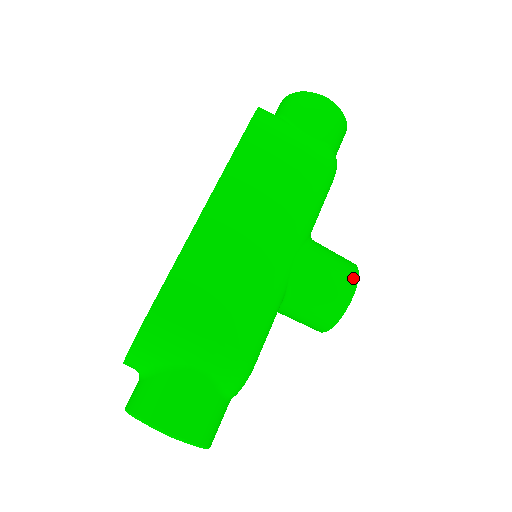
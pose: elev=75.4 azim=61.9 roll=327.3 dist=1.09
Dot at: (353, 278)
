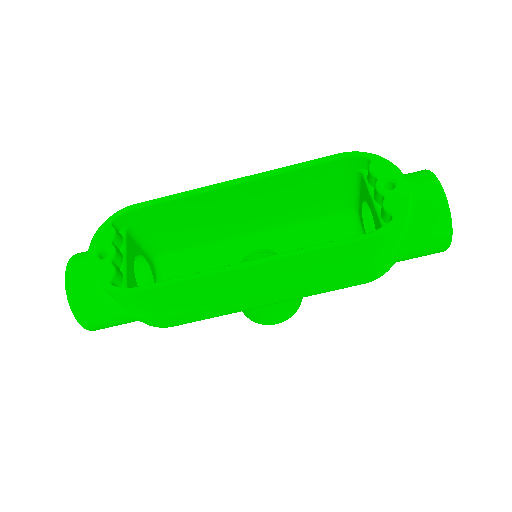
Dot at: (285, 319)
